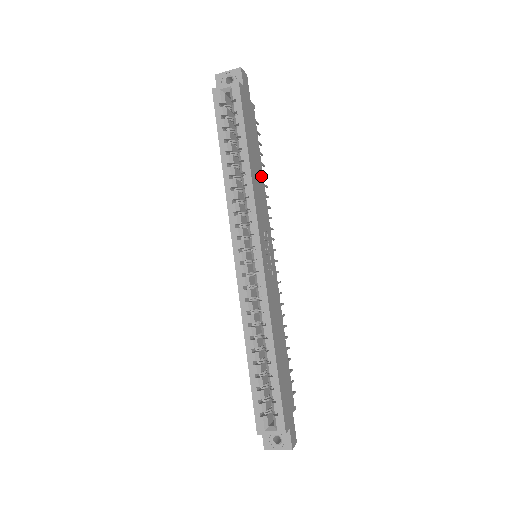
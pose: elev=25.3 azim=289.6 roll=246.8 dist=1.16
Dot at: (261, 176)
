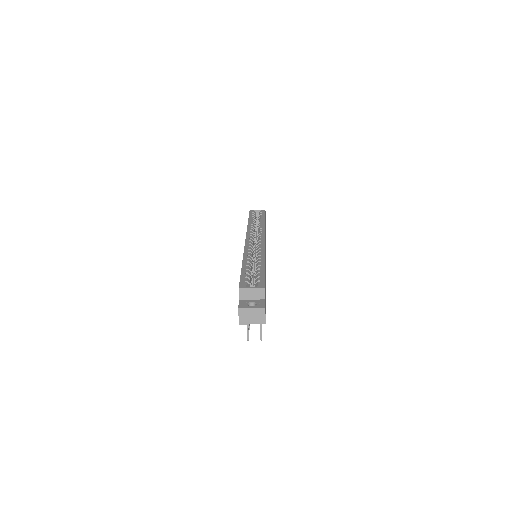
Dot at: occluded
